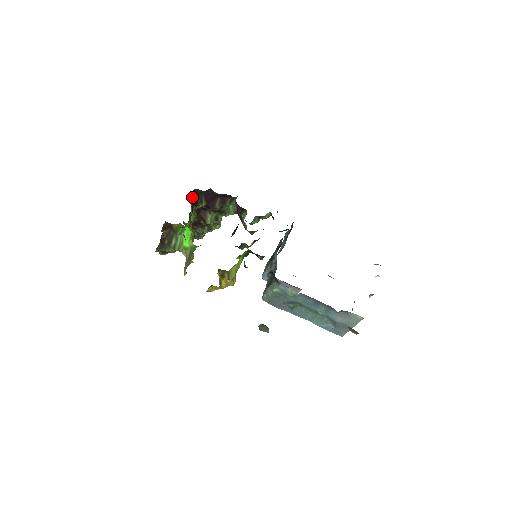
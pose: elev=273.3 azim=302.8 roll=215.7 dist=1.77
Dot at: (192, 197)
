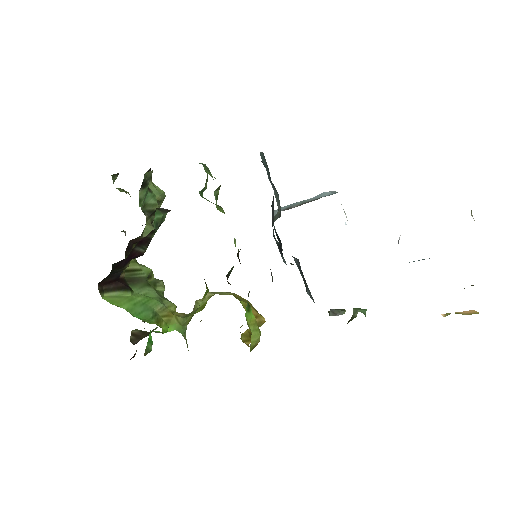
Dot at: (107, 286)
